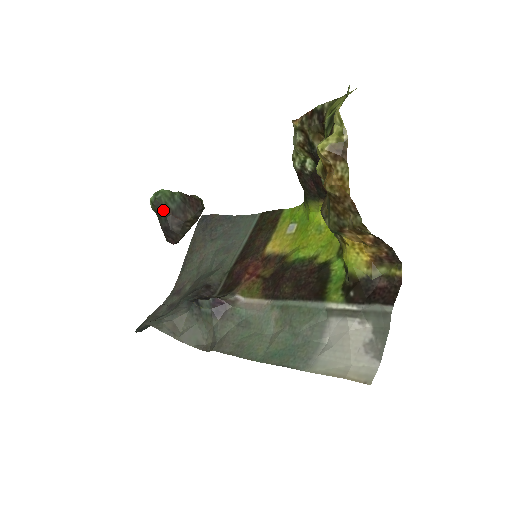
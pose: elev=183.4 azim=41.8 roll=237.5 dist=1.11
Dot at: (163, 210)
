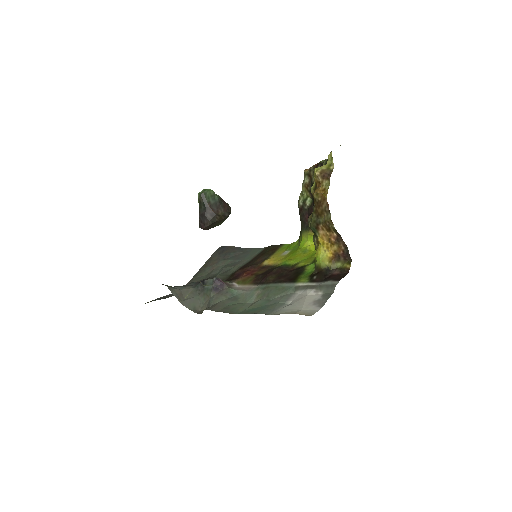
Dot at: (205, 201)
